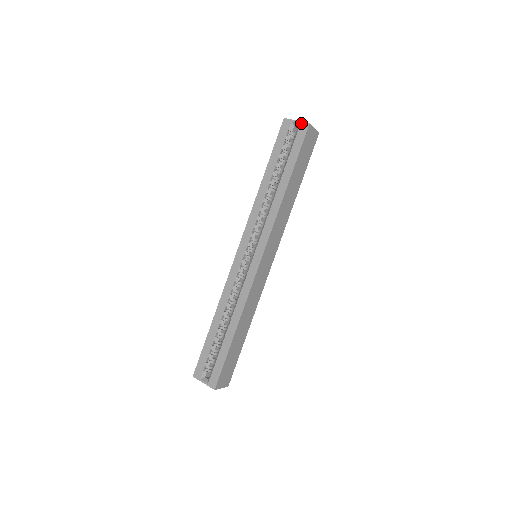
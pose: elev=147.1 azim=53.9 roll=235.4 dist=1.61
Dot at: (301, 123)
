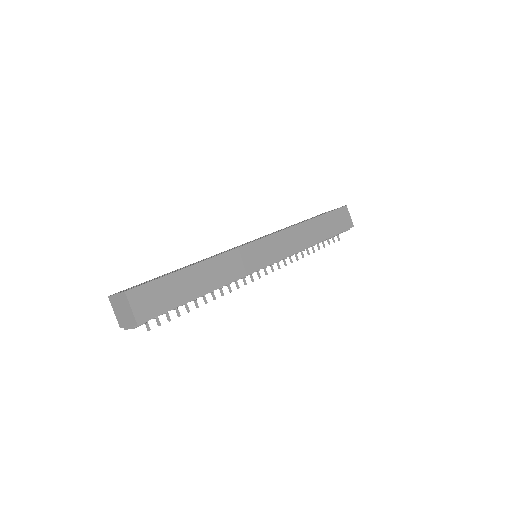
Dot at: occluded
